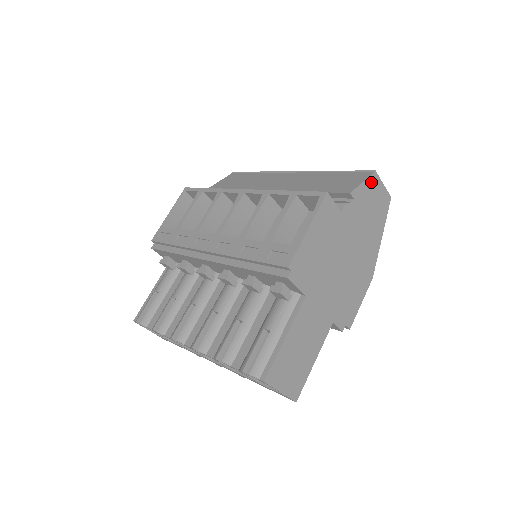
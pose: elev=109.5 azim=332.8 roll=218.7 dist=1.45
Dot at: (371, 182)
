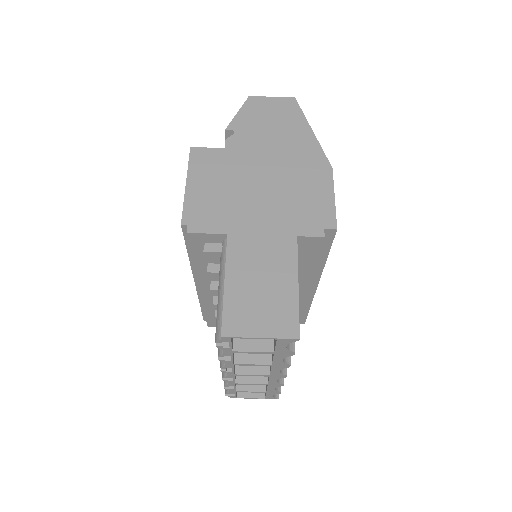
Dot at: (250, 106)
